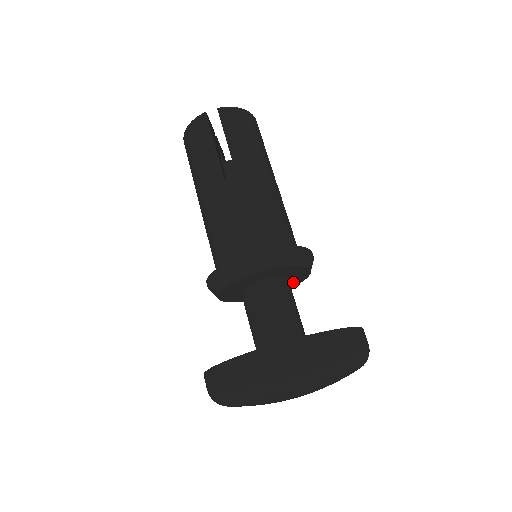
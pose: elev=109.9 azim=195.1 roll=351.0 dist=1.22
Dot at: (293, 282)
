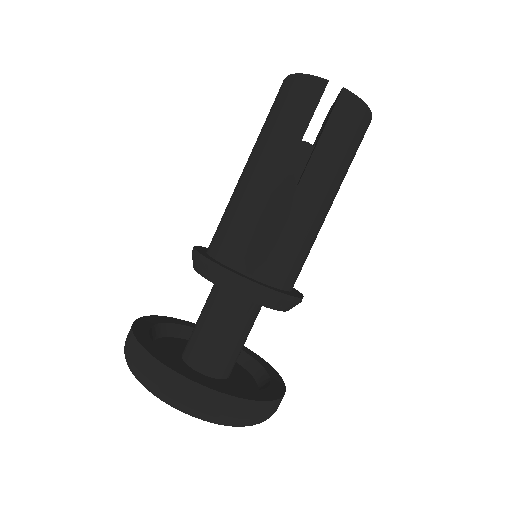
Dot at: occluded
